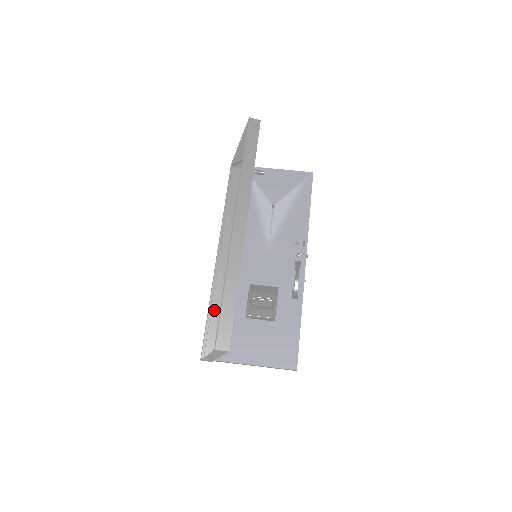
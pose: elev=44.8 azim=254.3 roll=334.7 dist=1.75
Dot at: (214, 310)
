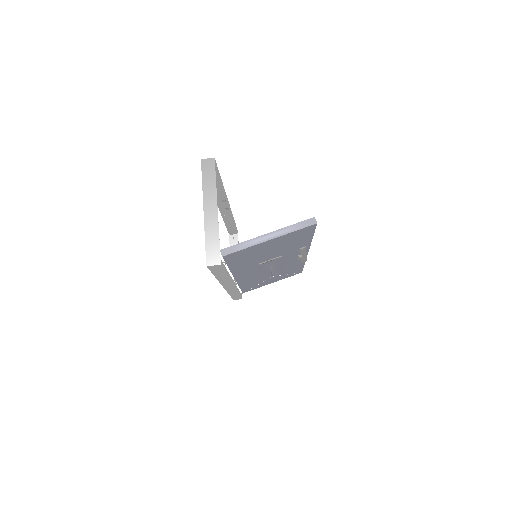
Dot at: occluded
